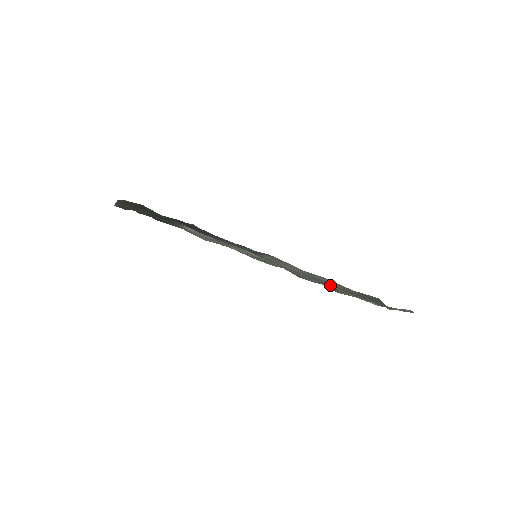
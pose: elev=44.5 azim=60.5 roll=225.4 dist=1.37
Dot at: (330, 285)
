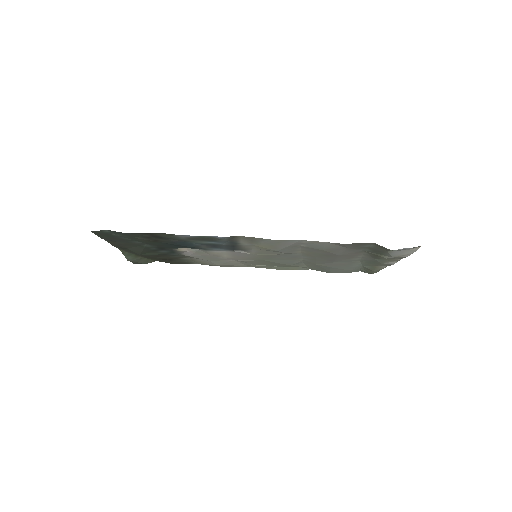
Dot at: (333, 255)
